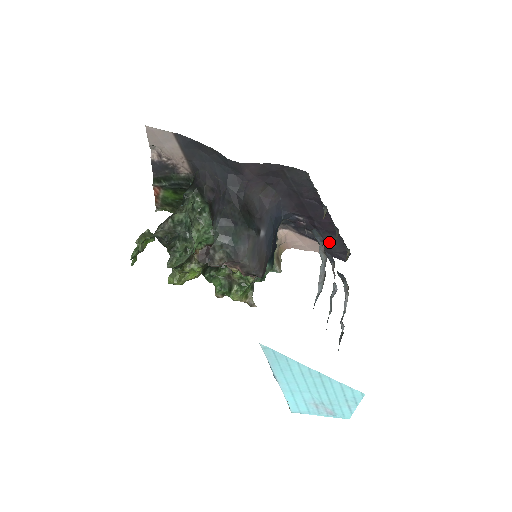
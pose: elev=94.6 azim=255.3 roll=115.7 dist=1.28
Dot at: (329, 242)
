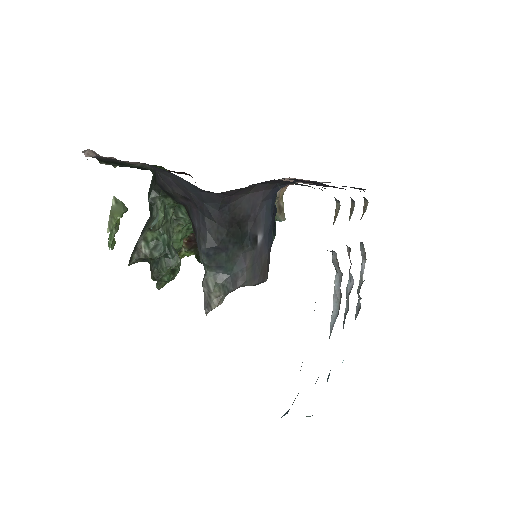
Dot at: occluded
